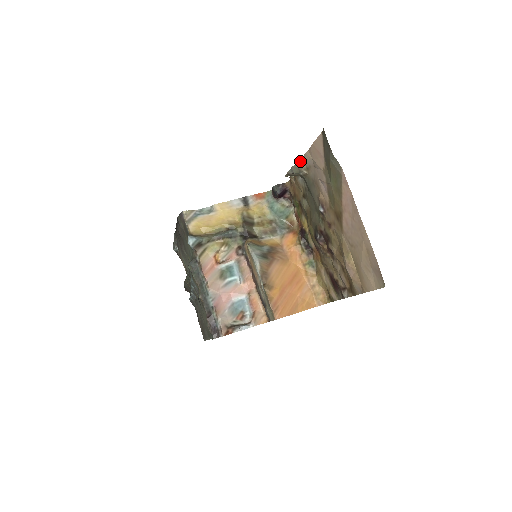
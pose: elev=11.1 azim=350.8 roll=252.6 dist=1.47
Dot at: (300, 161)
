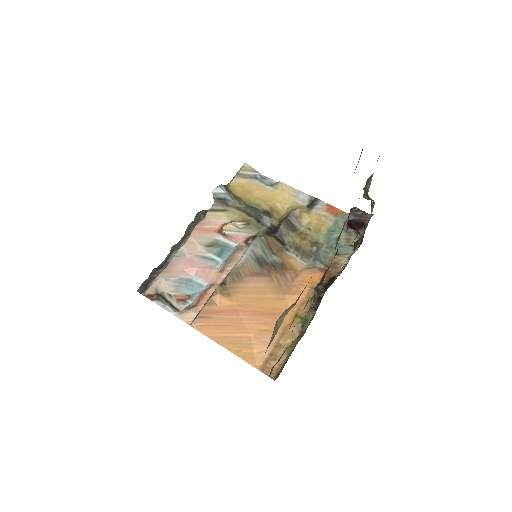
Dot at: occluded
